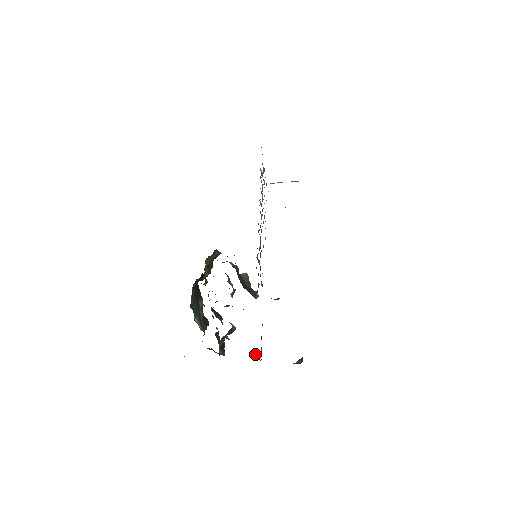
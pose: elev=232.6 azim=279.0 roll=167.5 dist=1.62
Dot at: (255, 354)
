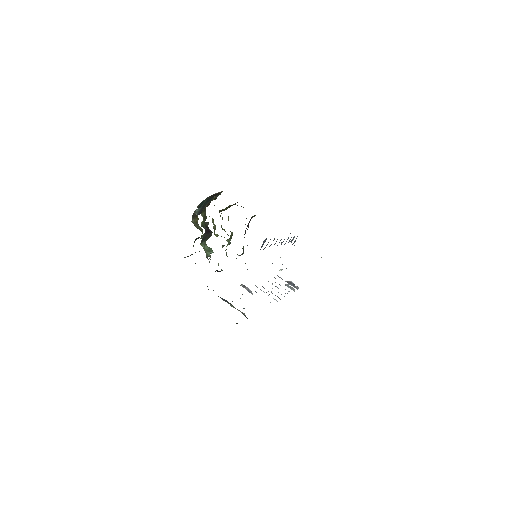
Dot at: occluded
